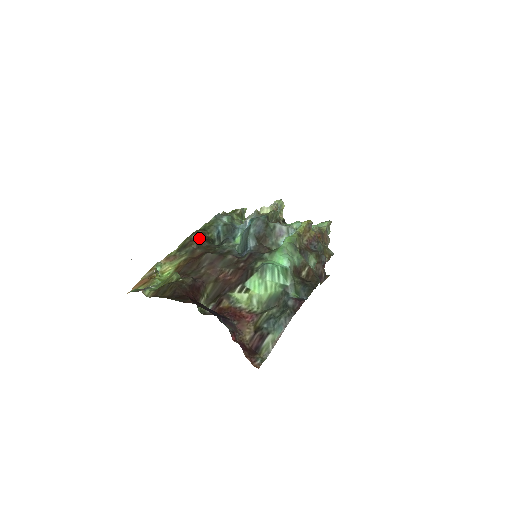
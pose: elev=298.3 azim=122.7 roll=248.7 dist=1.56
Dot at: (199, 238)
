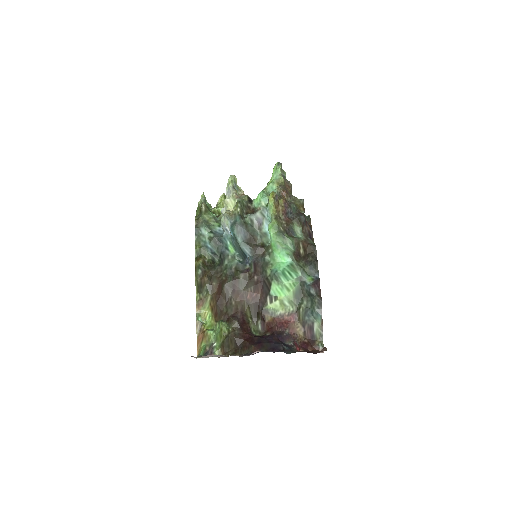
Dot at: (205, 272)
